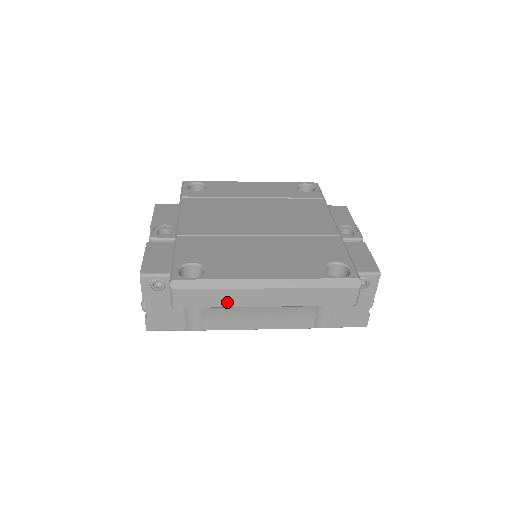
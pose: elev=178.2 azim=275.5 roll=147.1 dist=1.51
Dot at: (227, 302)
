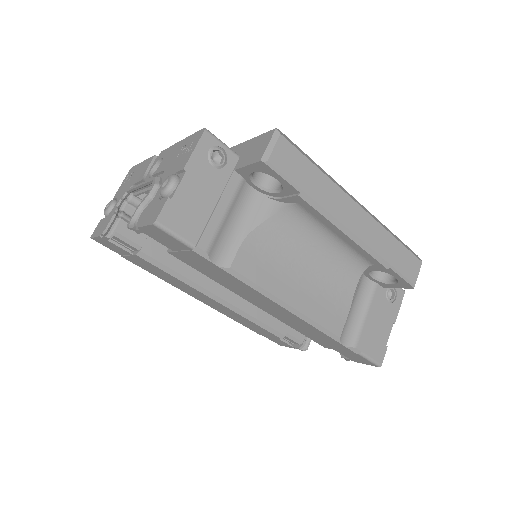
Dot at: (321, 196)
